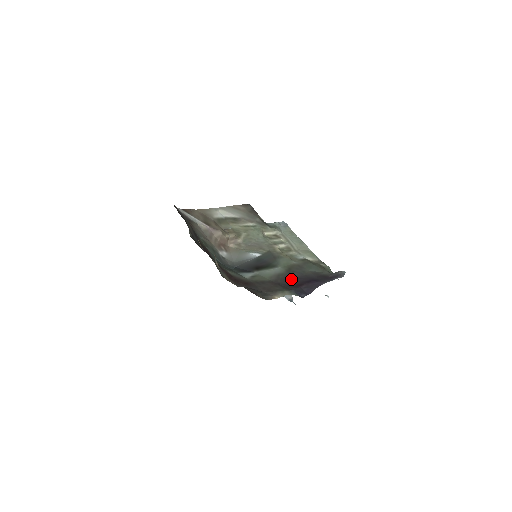
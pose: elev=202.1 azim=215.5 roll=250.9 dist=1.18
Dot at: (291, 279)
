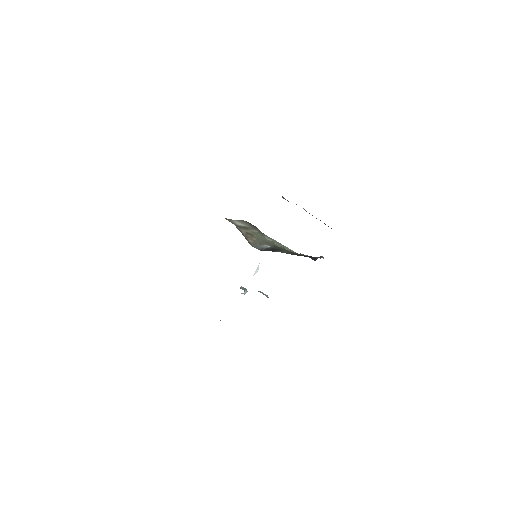
Dot at: (300, 255)
